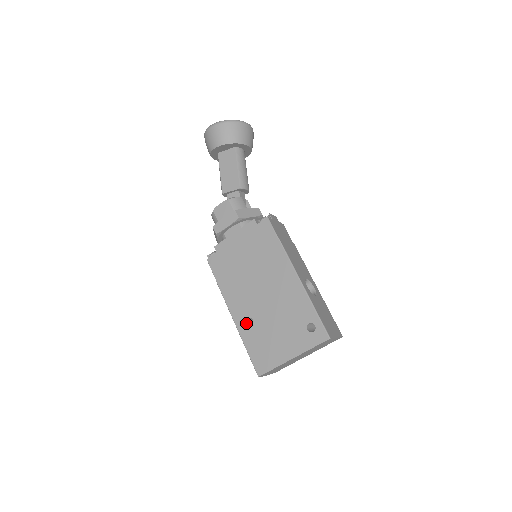
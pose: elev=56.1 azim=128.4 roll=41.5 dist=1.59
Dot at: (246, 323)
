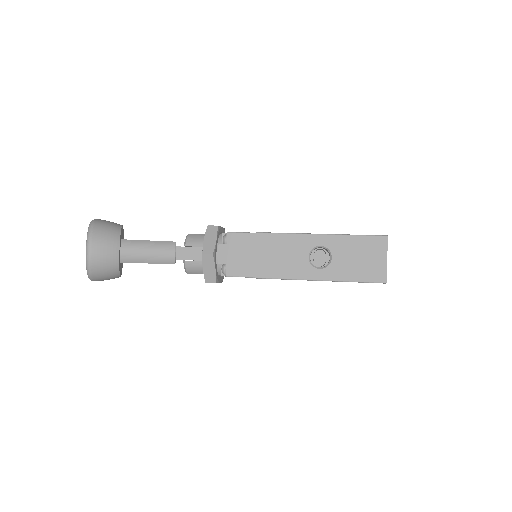
Dot at: occluded
